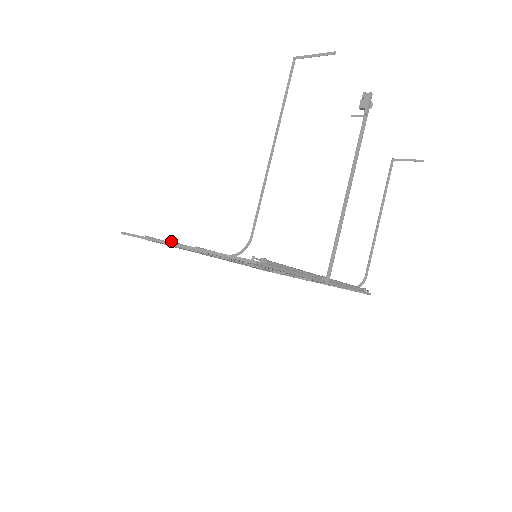
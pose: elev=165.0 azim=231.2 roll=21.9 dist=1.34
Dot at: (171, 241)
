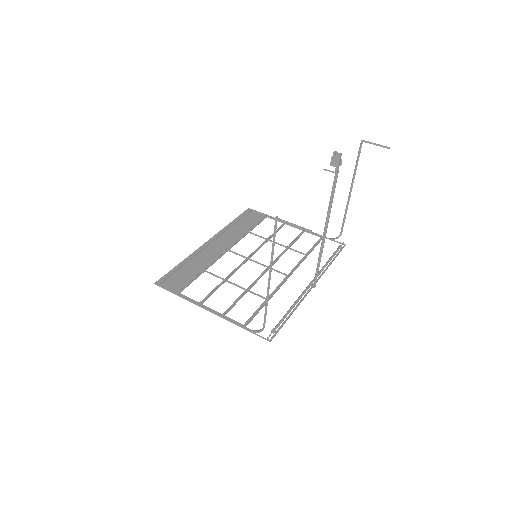
Dot at: (200, 302)
